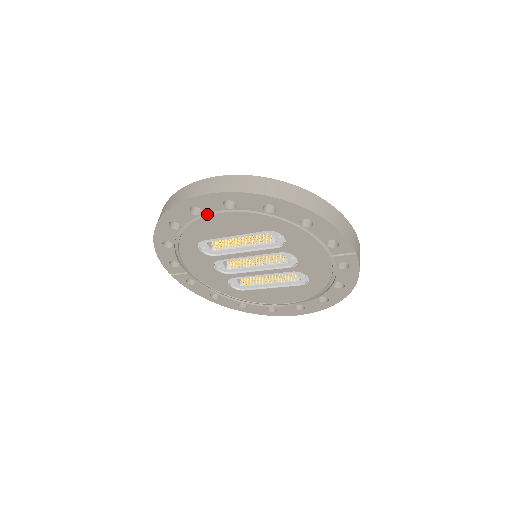
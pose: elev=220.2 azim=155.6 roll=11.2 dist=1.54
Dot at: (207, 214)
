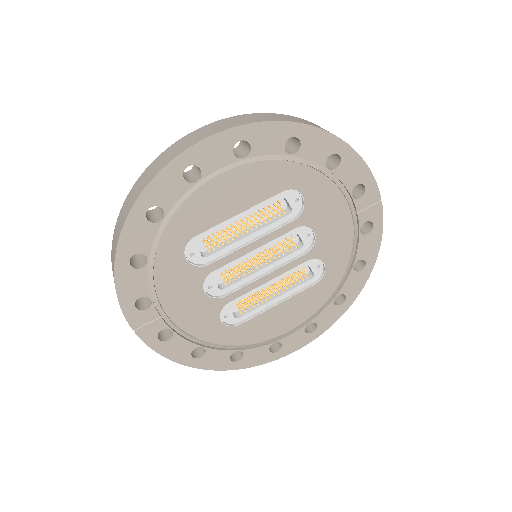
Dot at: (206, 179)
